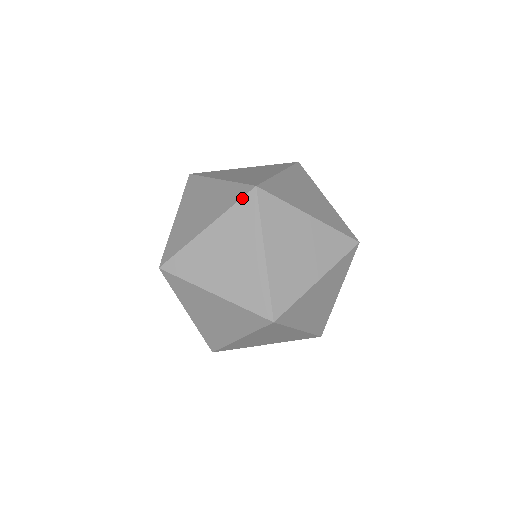
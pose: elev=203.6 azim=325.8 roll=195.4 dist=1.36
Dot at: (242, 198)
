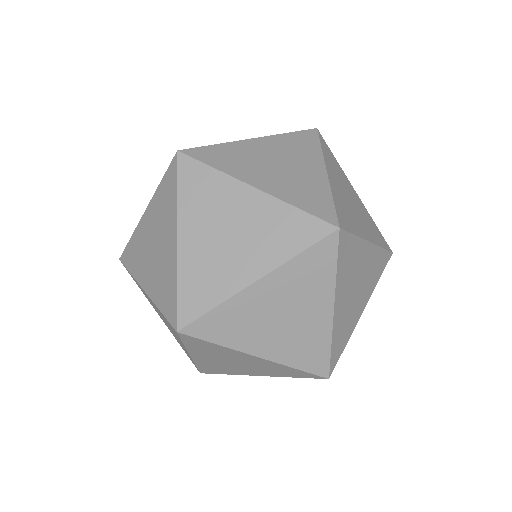
Dot at: (167, 320)
